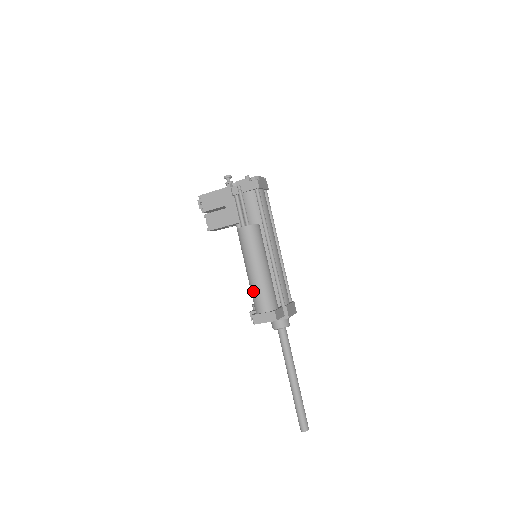
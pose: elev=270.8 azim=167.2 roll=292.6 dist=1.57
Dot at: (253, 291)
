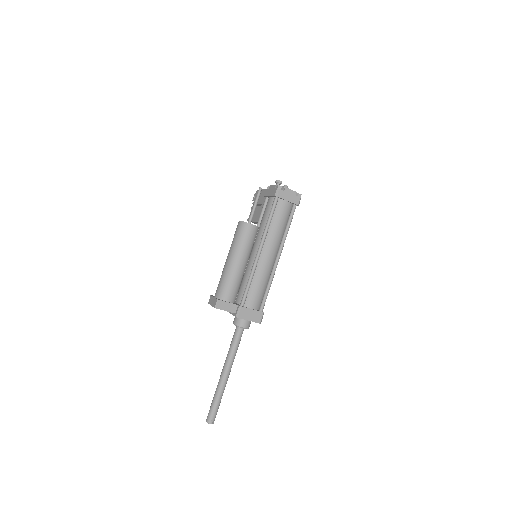
Dot at: occluded
